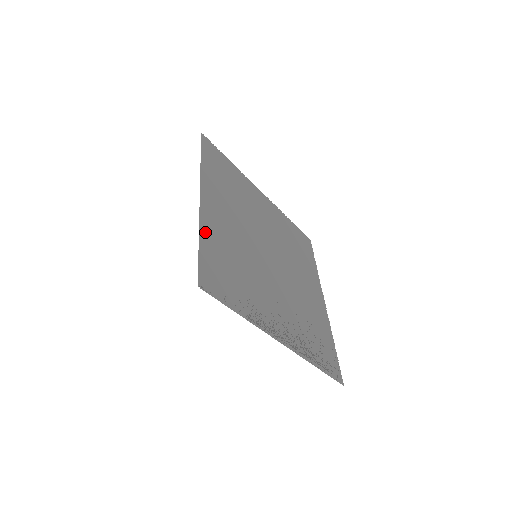
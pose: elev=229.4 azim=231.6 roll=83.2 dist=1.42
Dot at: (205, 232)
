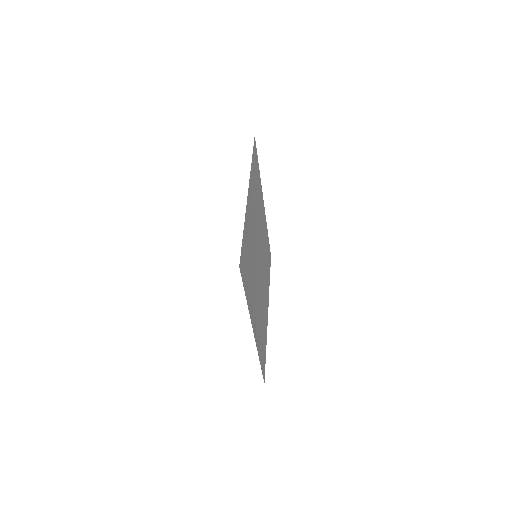
Dot at: (246, 223)
